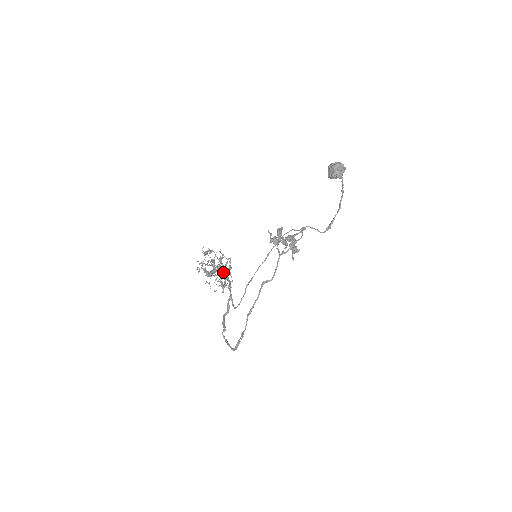
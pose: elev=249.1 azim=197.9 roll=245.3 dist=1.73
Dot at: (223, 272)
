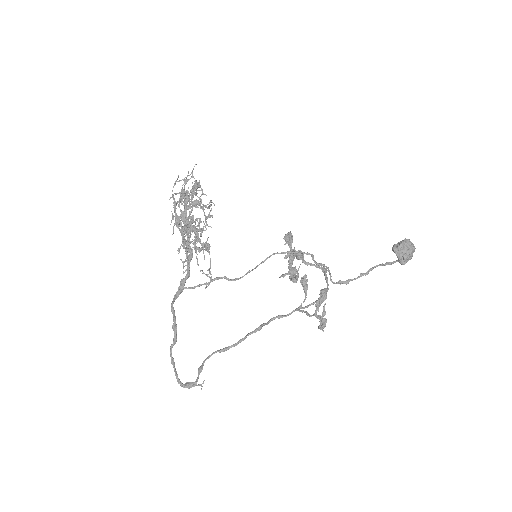
Dot at: (189, 217)
